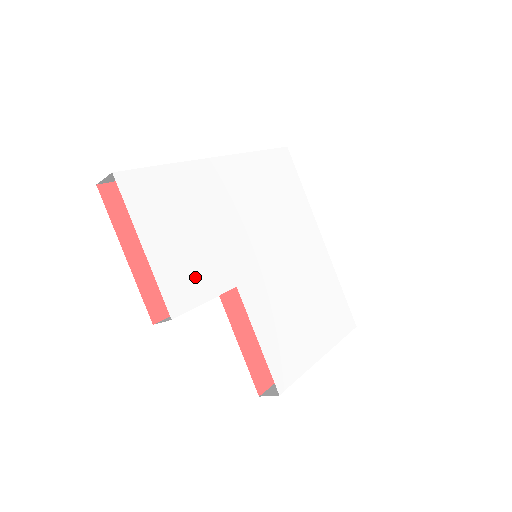
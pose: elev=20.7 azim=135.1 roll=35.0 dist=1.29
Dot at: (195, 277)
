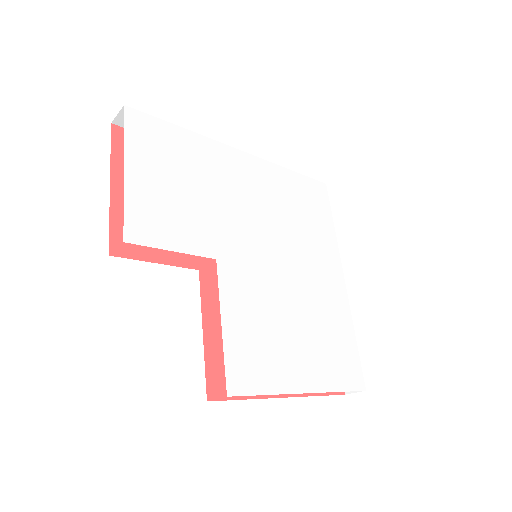
Dot at: (170, 224)
